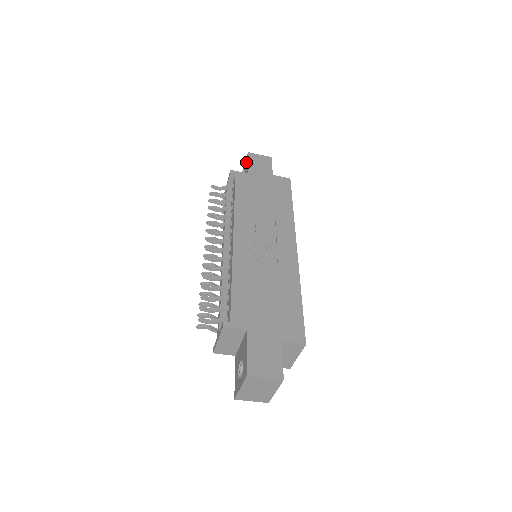
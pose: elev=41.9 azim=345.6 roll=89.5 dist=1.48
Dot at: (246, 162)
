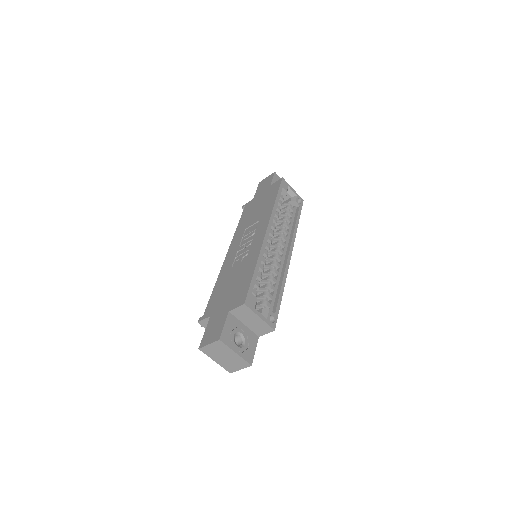
Dot at: occluded
